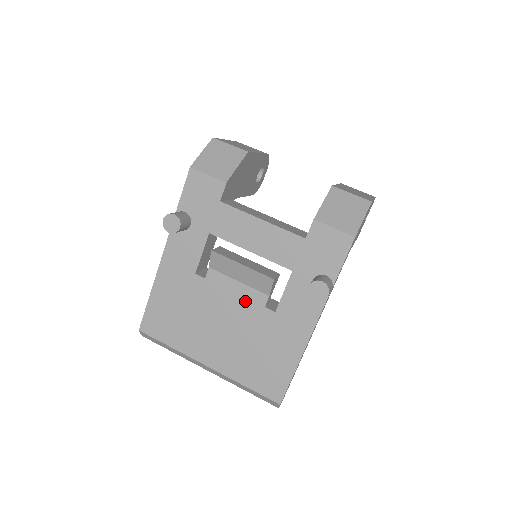
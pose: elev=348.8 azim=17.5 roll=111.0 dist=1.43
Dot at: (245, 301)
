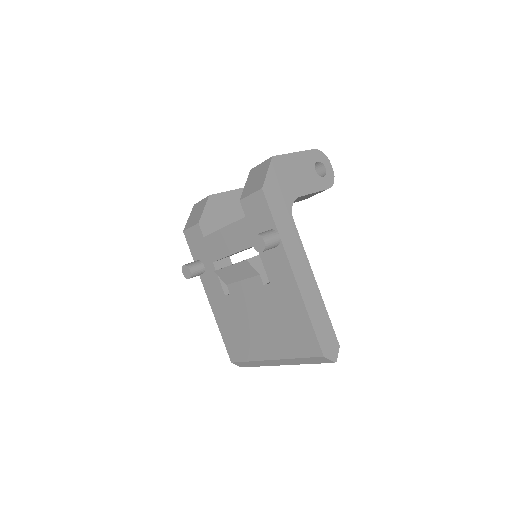
Dot at: (254, 291)
